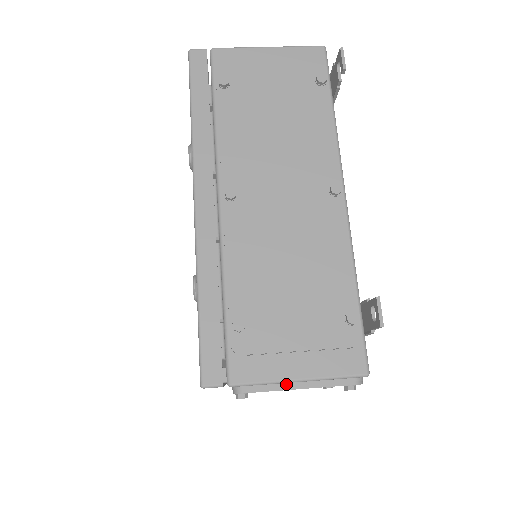
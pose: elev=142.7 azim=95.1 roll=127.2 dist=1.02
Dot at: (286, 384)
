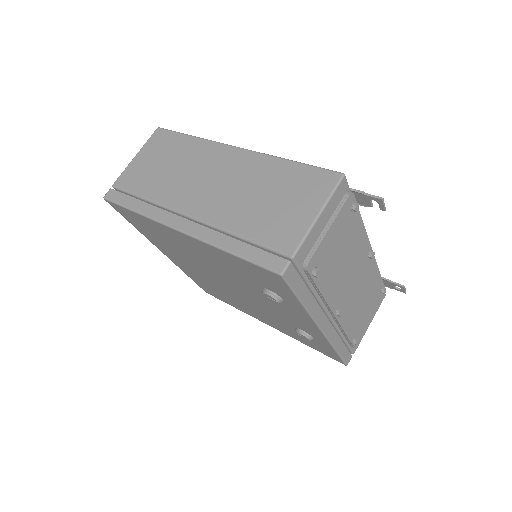
Dot at: (366, 330)
